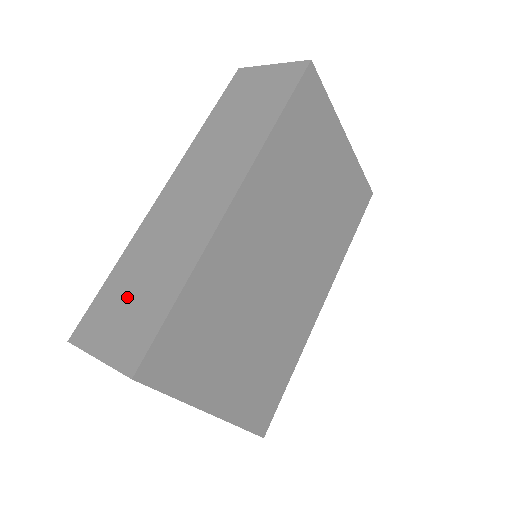
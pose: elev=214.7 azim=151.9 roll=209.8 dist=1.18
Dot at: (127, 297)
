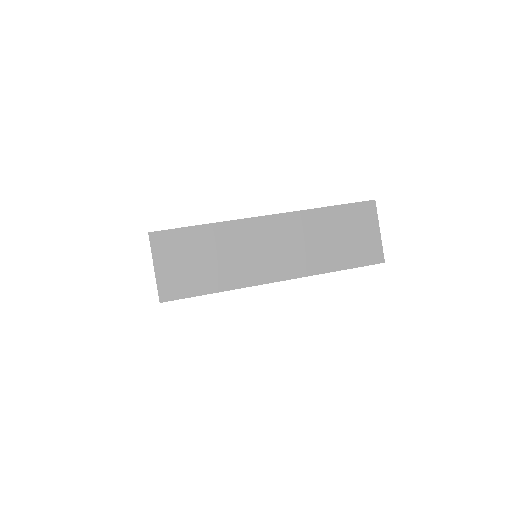
Dot at: (194, 256)
